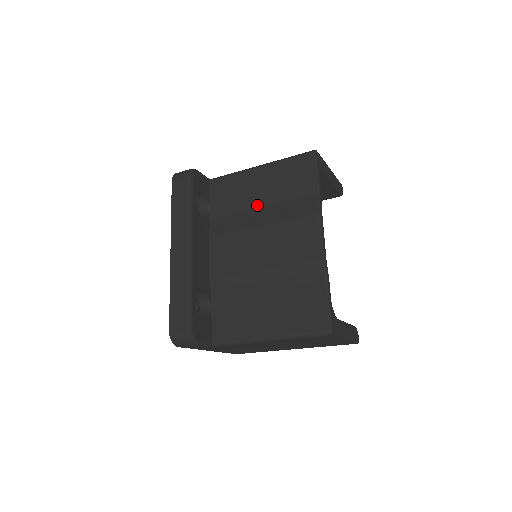
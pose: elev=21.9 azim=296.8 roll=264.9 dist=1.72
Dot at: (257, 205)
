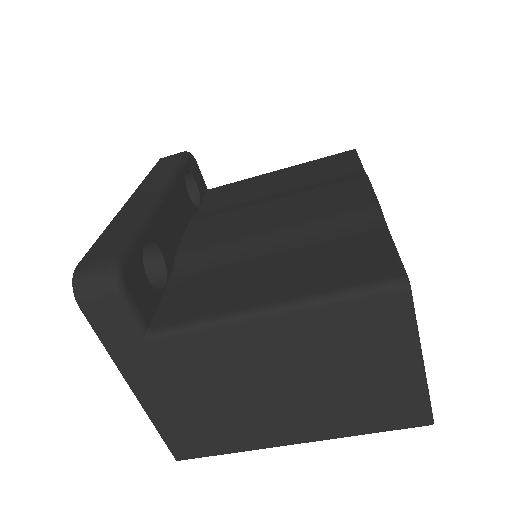
Dot at: (270, 192)
